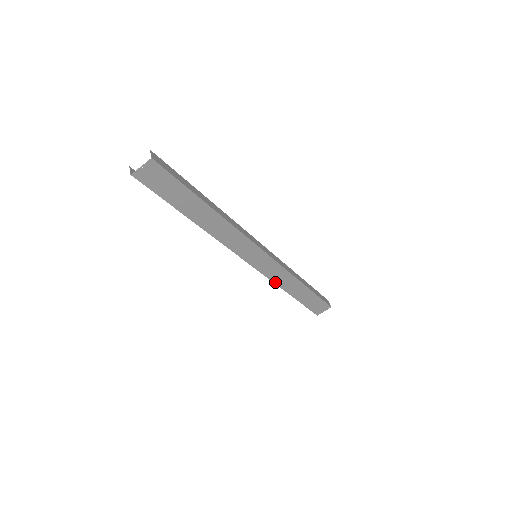
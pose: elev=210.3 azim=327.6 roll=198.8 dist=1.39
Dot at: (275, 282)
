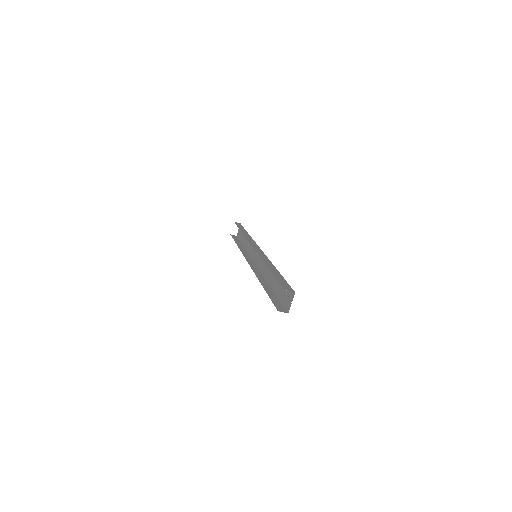
Dot at: (248, 253)
